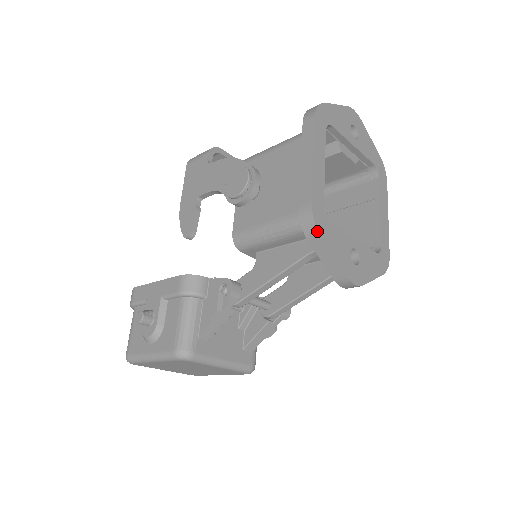
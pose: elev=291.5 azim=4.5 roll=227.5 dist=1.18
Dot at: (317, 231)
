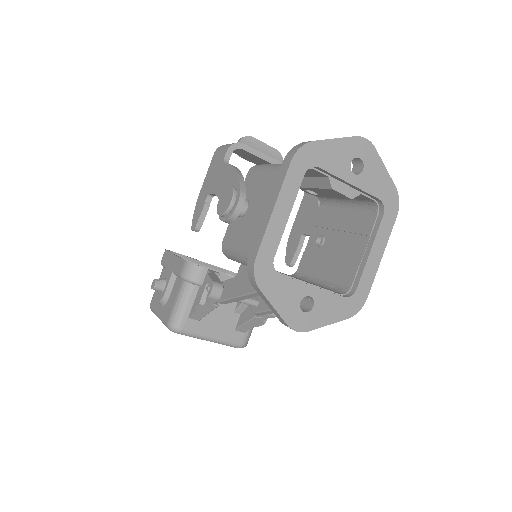
Dot at: (256, 284)
